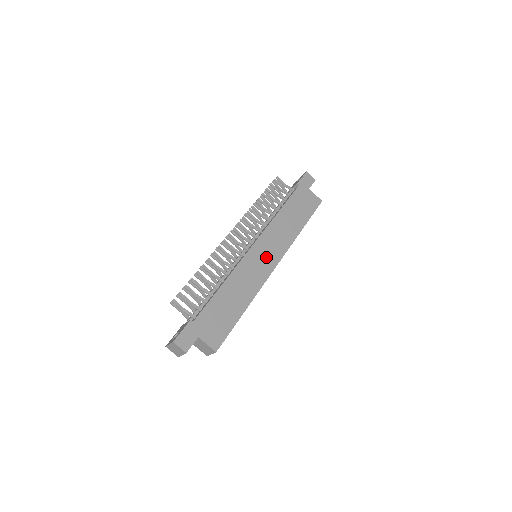
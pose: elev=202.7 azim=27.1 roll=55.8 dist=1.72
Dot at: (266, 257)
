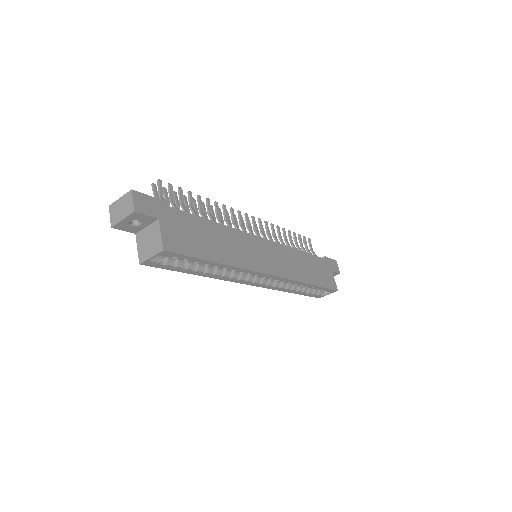
Dot at: (268, 259)
